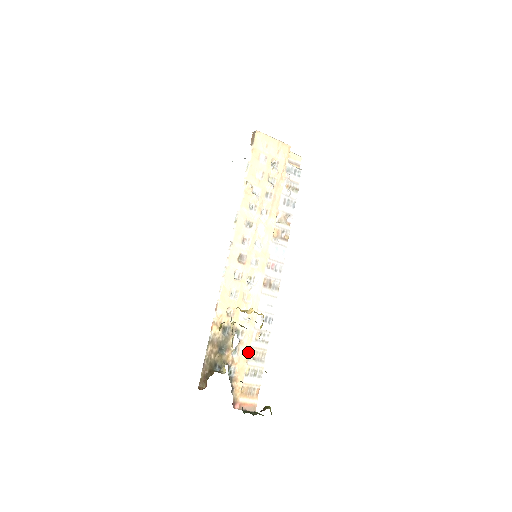
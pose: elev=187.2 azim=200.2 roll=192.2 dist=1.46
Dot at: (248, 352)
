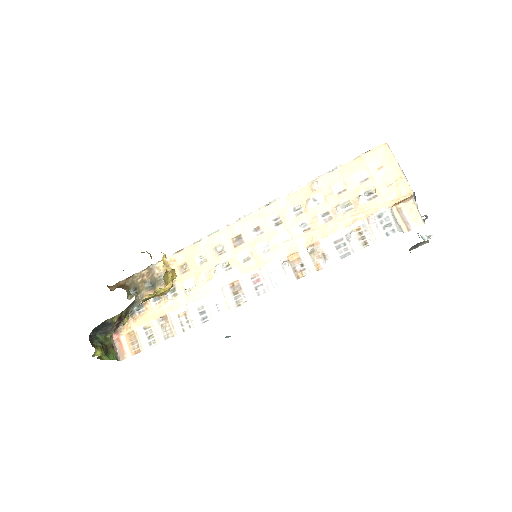
Dot at: (163, 314)
